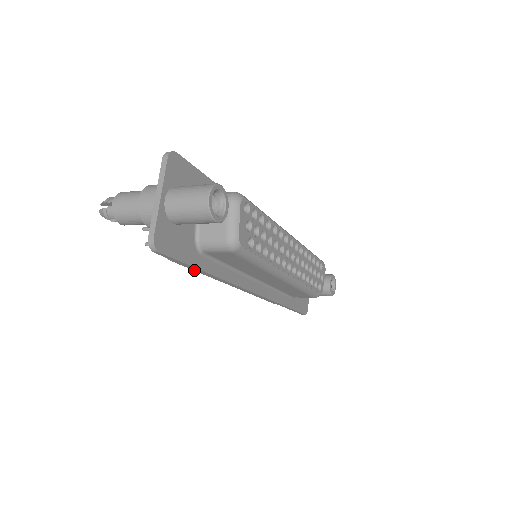
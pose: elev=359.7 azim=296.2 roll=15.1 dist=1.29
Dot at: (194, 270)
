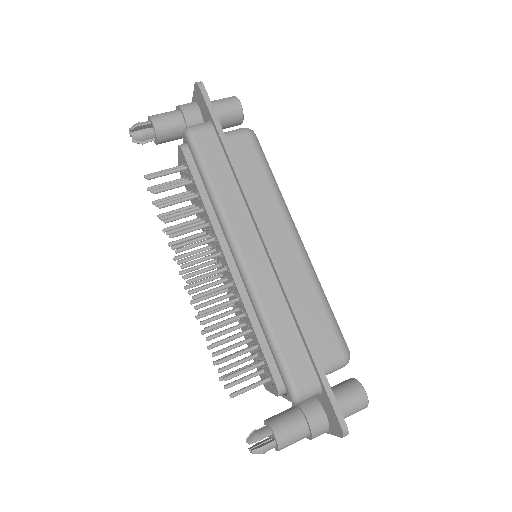
Dot at: occluded
